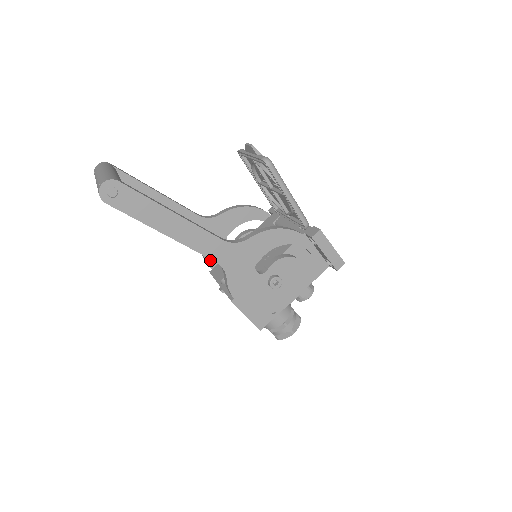
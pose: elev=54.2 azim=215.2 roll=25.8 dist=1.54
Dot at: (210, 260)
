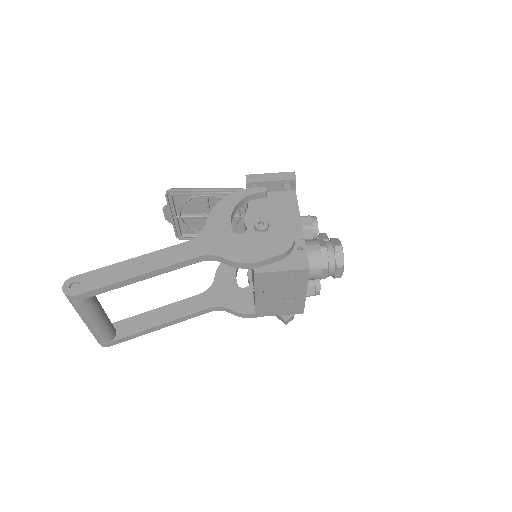
Dot at: (246, 310)
